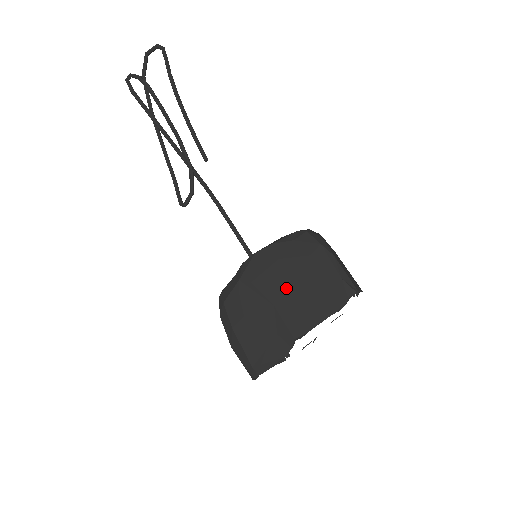
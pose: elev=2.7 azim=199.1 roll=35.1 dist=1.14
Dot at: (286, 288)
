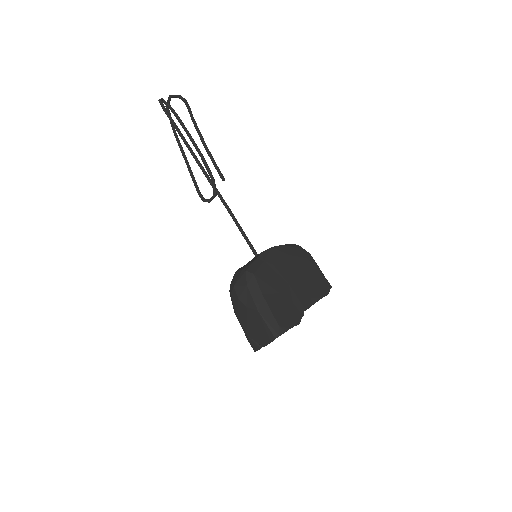
Dot at: (295, 274)
